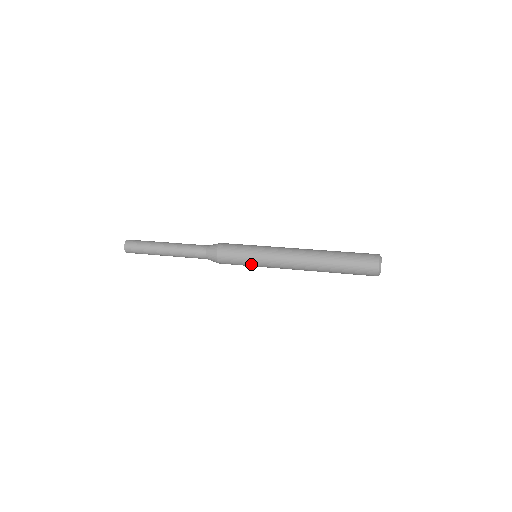
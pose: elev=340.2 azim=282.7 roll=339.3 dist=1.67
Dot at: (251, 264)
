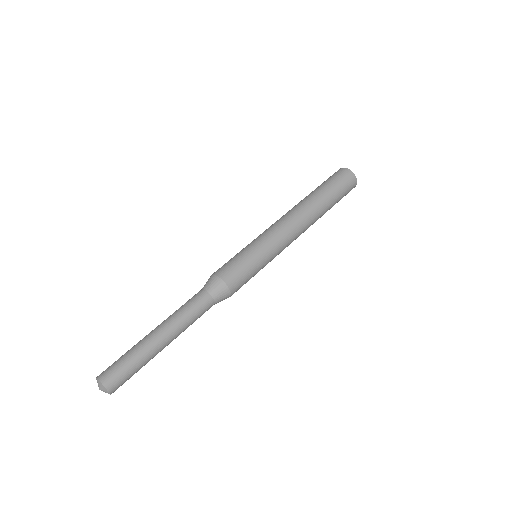
Dot at: occluded
